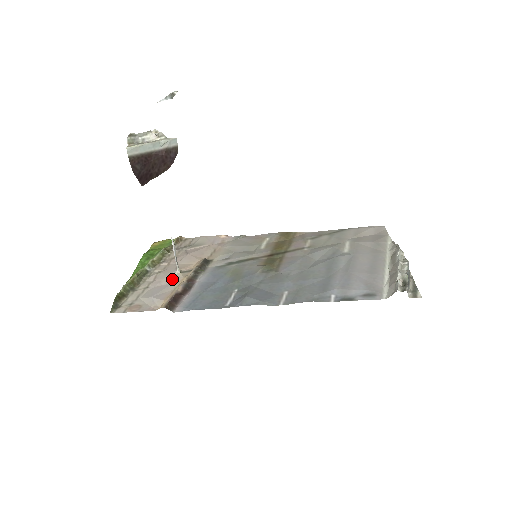
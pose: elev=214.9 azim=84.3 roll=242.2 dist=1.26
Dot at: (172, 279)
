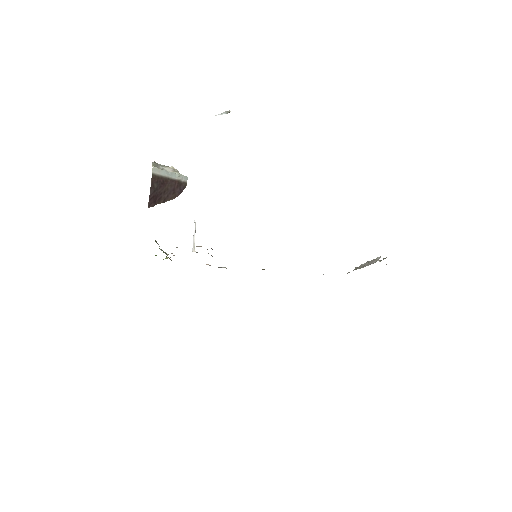
Dot at: occluded
